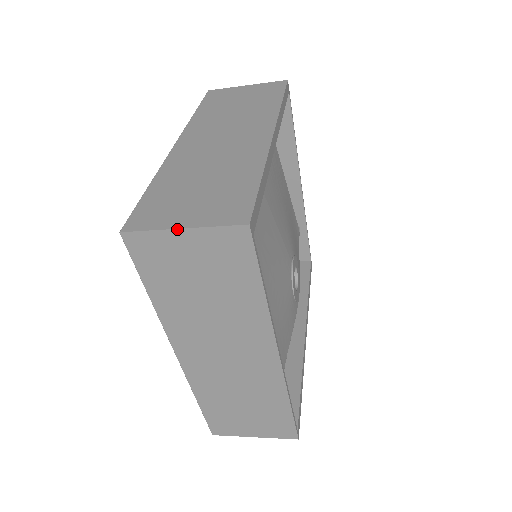
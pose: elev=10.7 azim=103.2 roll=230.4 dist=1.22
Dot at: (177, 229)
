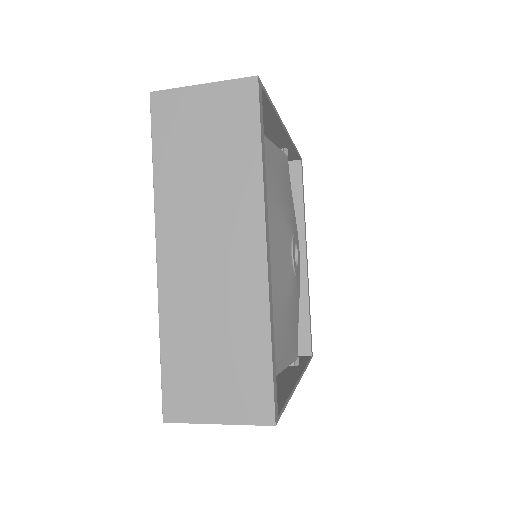
Dot at: occluded
